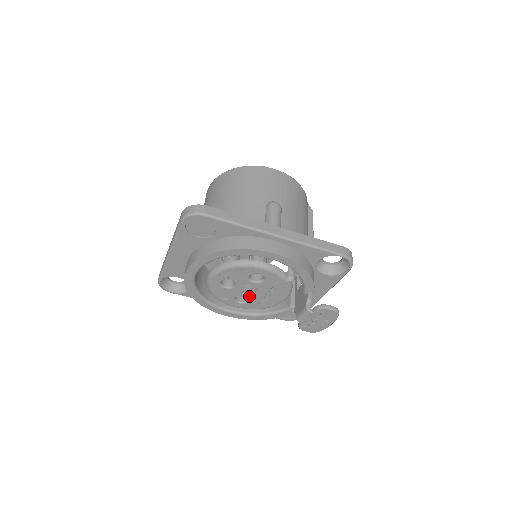
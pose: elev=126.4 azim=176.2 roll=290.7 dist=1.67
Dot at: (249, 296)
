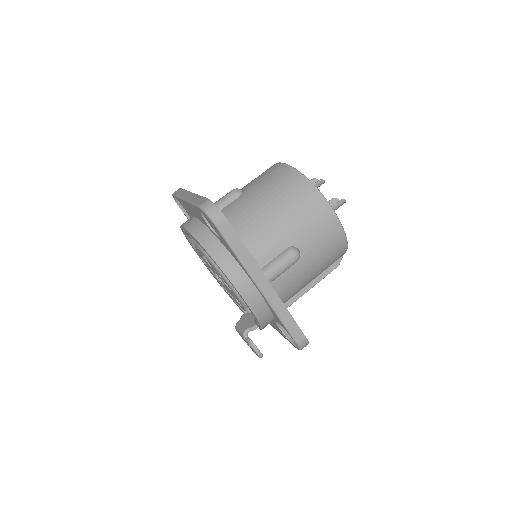
Dot at: occluded
